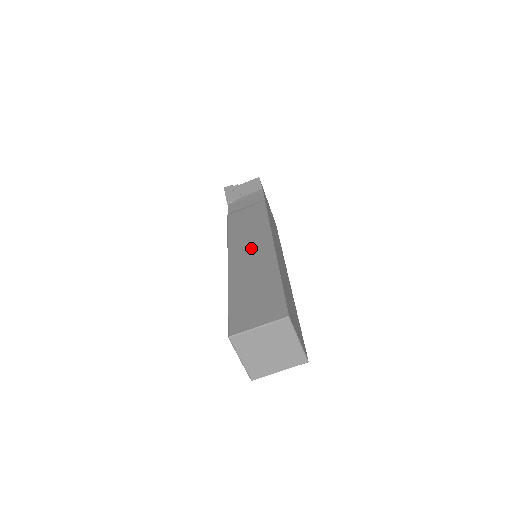
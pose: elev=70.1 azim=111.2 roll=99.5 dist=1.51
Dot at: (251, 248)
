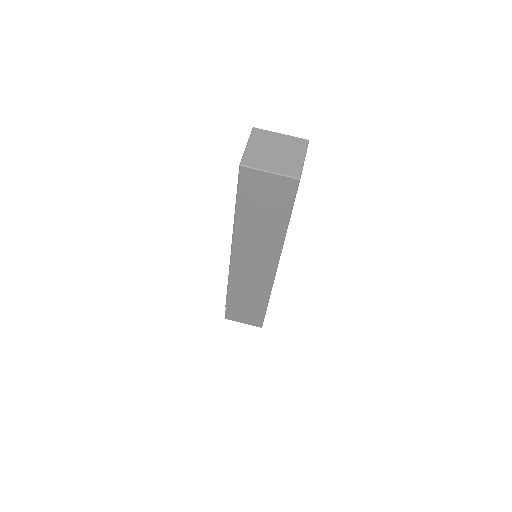
Dot at: occluded
